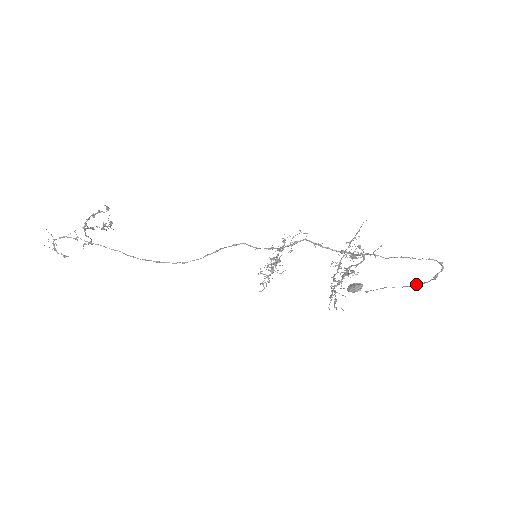
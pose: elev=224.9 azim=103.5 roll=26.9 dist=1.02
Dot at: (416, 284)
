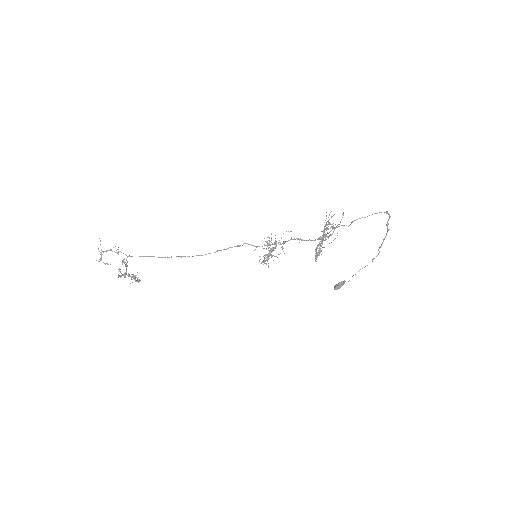
Dot at: (379, 247)
